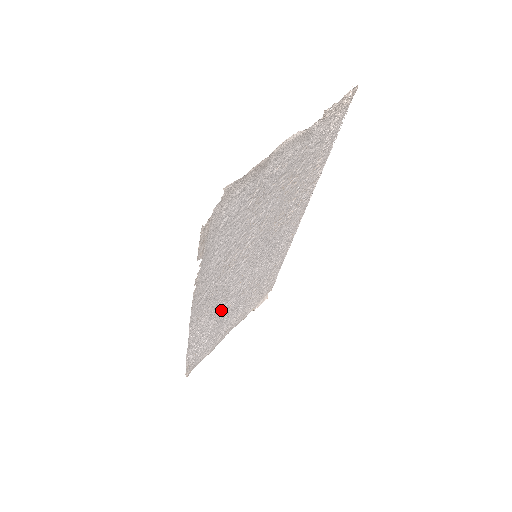
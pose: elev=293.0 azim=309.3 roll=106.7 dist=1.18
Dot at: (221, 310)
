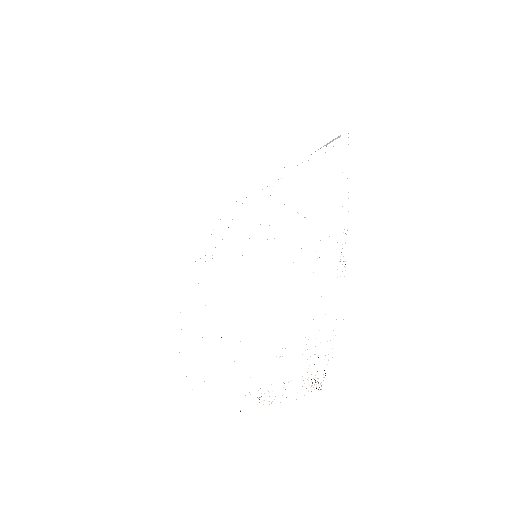
Dot at: occluded
